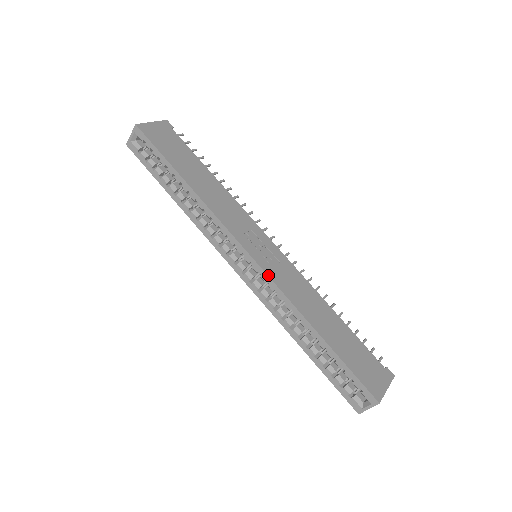
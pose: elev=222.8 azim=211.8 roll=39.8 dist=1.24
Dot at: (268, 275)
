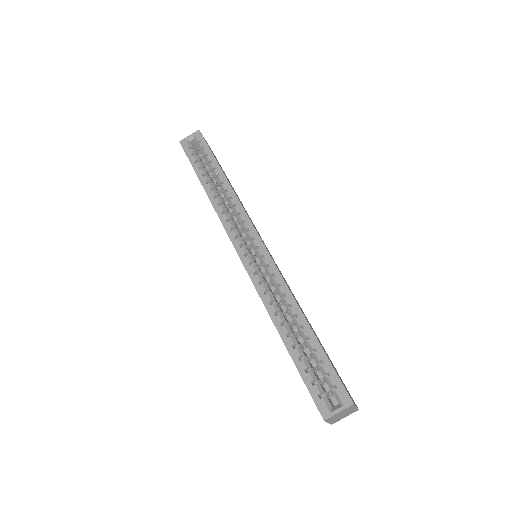
Dot at: (272, 259)
